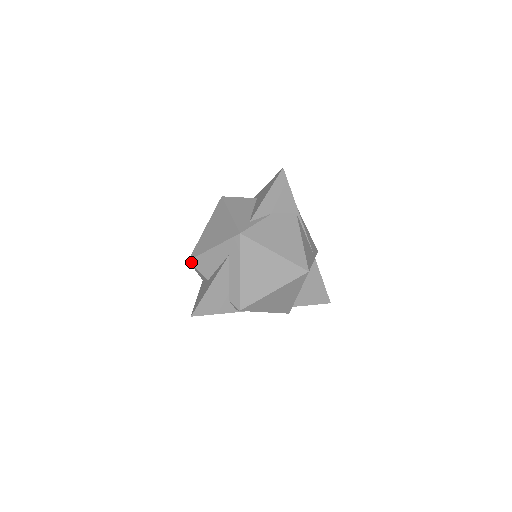
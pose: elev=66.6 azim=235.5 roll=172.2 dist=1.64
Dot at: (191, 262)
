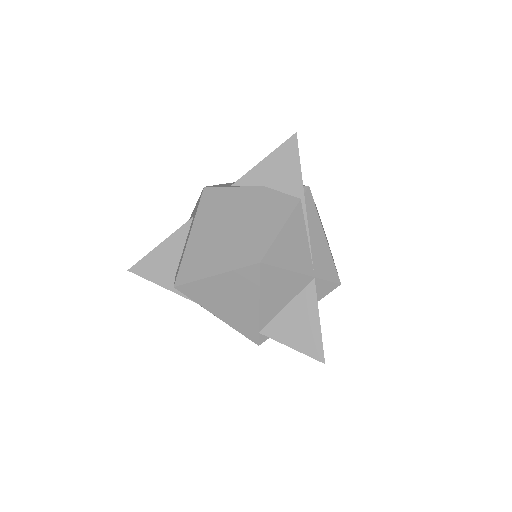
Dot at: occluded
